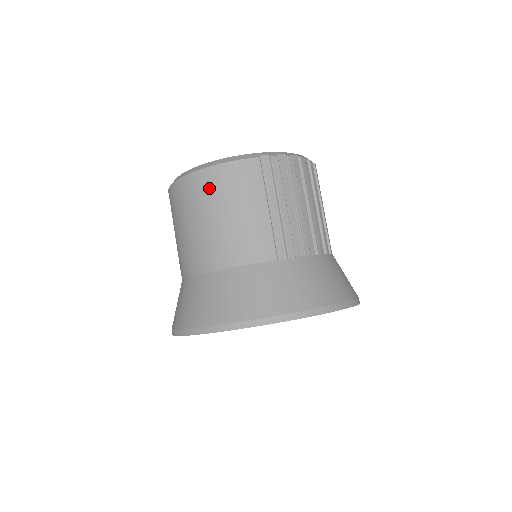
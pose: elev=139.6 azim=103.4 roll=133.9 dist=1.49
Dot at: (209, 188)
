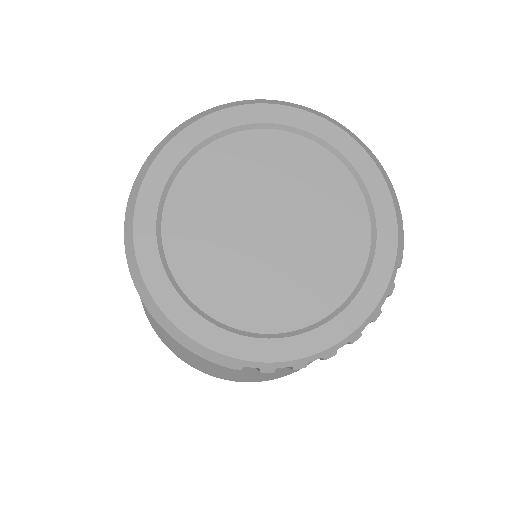
Dot at: occluded
